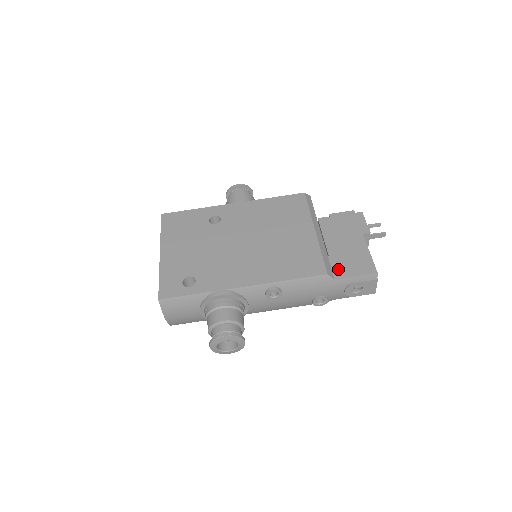
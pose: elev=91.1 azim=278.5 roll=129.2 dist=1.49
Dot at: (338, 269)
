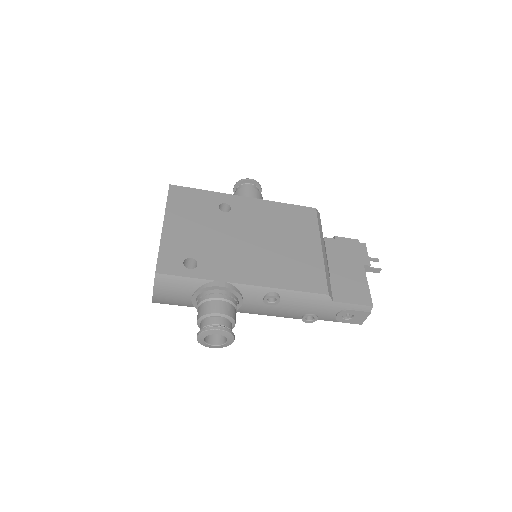
Dot at: (338, 292)
